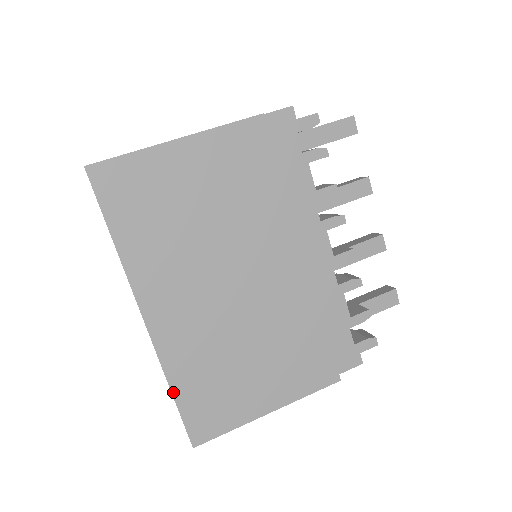
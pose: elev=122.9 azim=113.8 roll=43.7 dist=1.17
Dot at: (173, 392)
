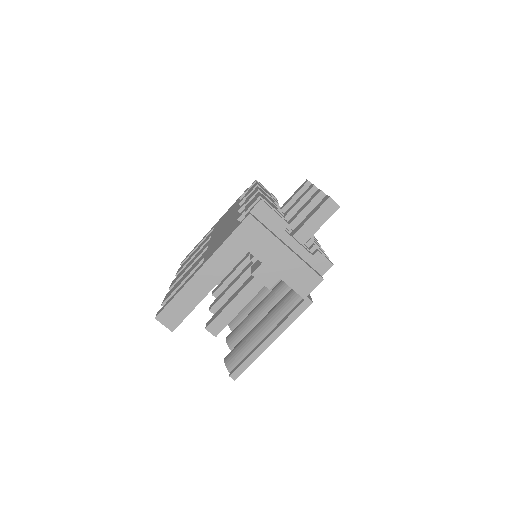
Dot at: occluded
